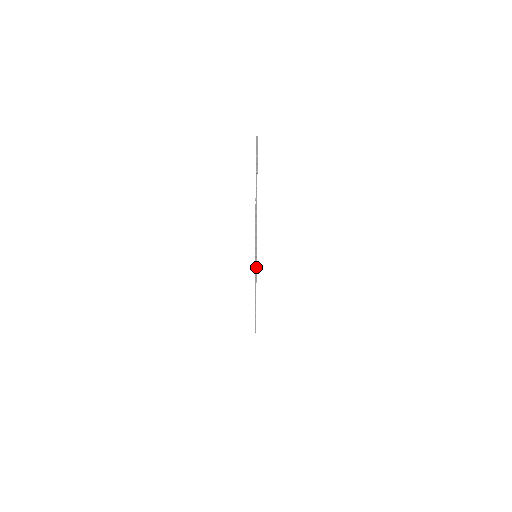
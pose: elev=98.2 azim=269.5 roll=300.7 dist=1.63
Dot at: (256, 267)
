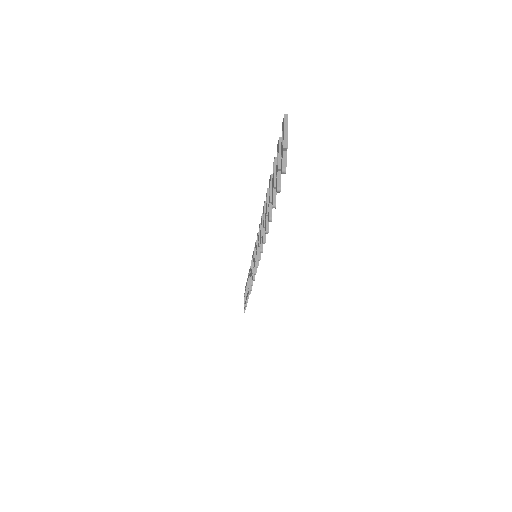
Dot at: occluded
